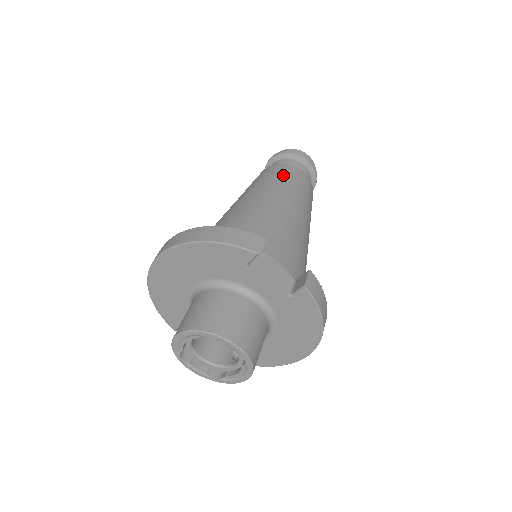
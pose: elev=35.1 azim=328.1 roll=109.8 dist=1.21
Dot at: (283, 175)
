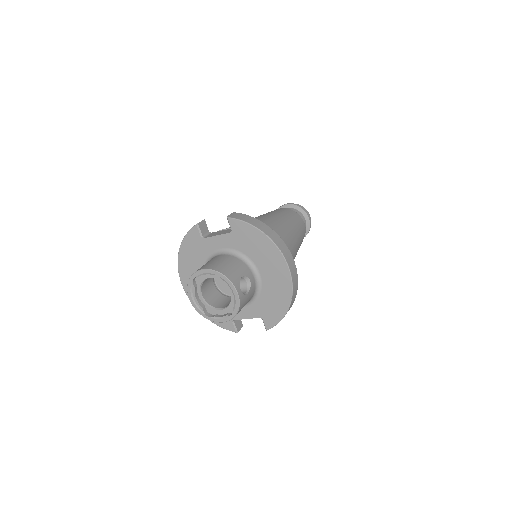
Dot at: occluded
